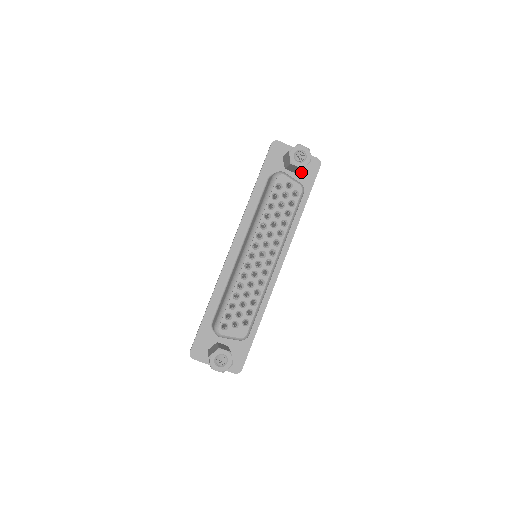
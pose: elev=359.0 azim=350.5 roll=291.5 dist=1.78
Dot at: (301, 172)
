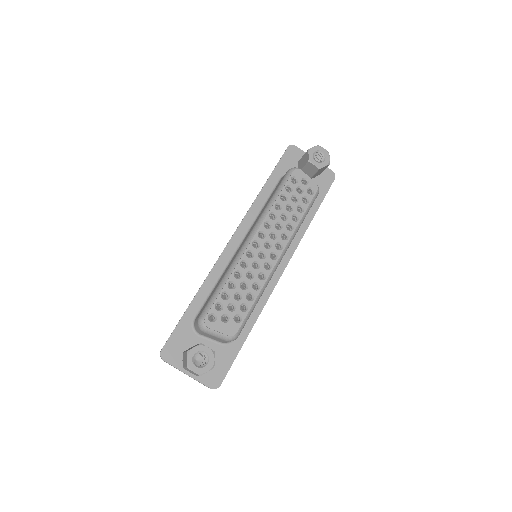
Dot at: (315, 180)
